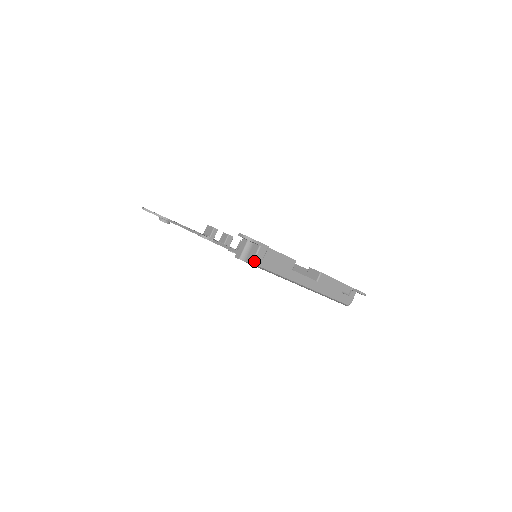
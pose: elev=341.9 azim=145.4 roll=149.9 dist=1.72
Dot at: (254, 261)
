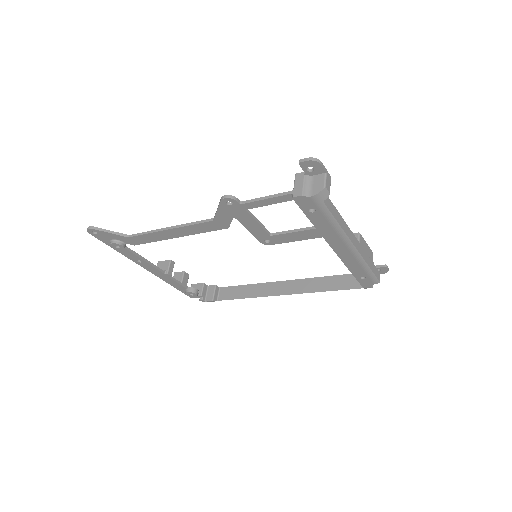
Dot at: (323, 192)
